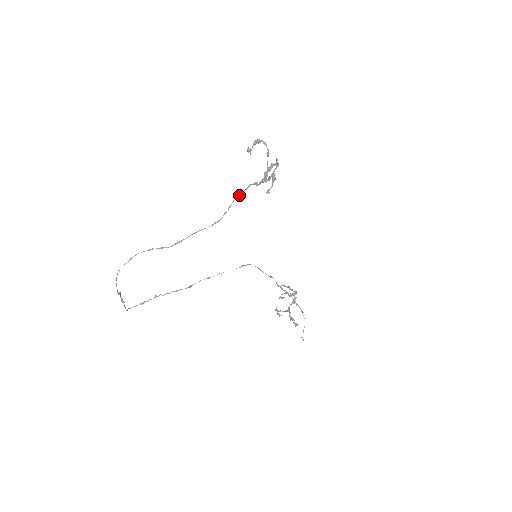
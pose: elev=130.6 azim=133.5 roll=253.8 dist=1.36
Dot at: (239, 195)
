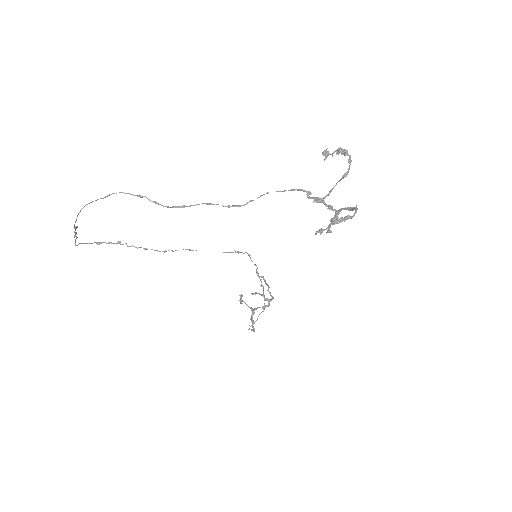
Dot at: (280, 191)
